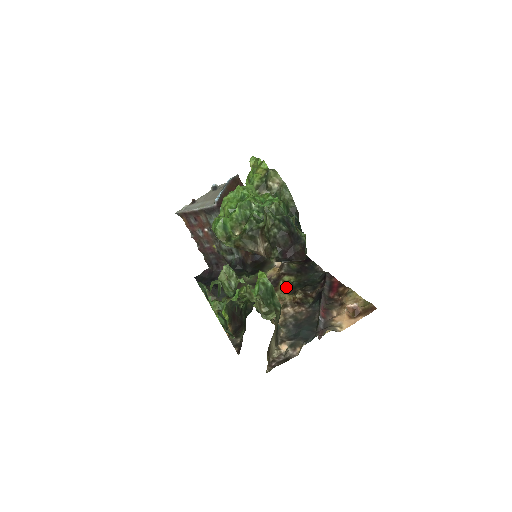
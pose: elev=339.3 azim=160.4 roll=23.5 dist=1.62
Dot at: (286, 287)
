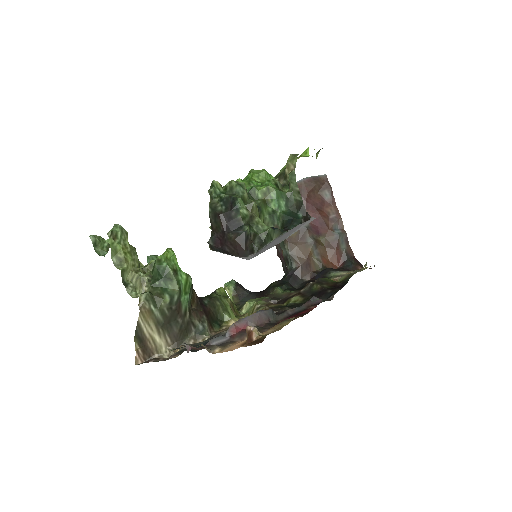
Dot at: (279, 305)
